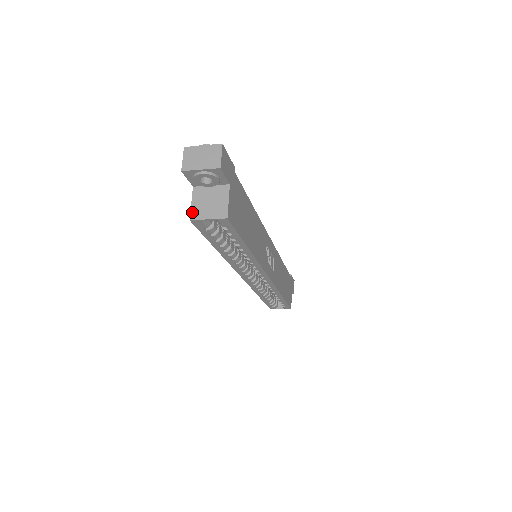
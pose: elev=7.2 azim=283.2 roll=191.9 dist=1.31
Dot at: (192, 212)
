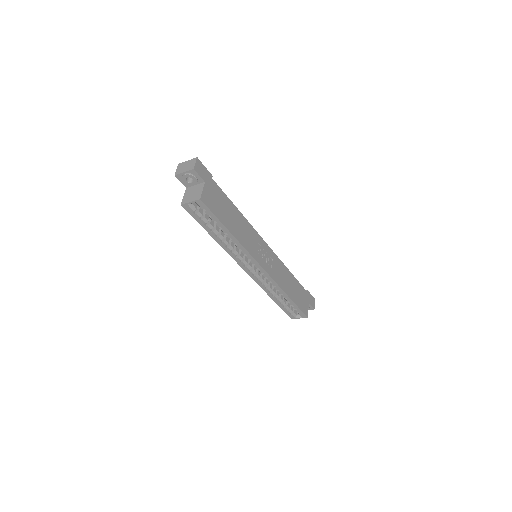
Dot at: (183, 200)
